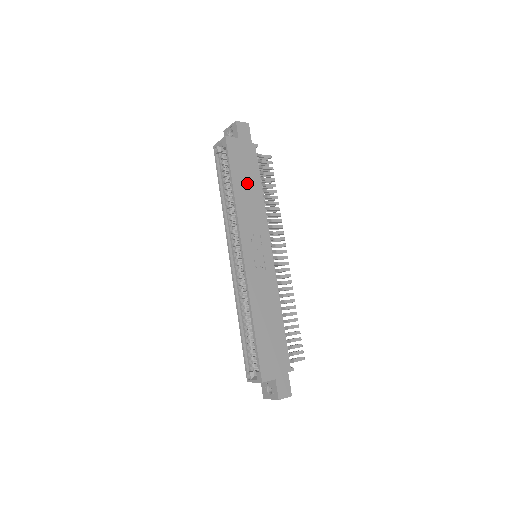
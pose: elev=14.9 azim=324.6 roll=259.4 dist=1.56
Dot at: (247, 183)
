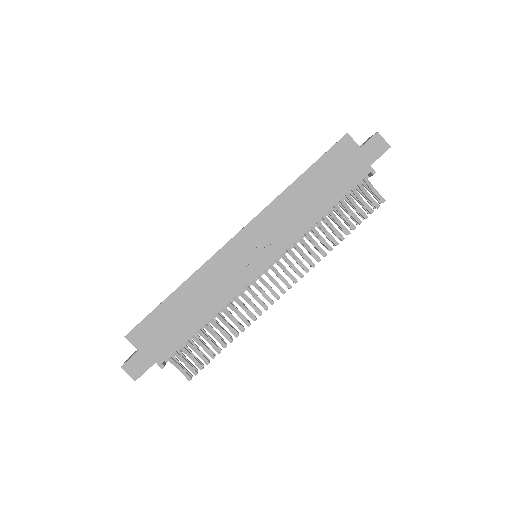
Dot at: (318, 190)
